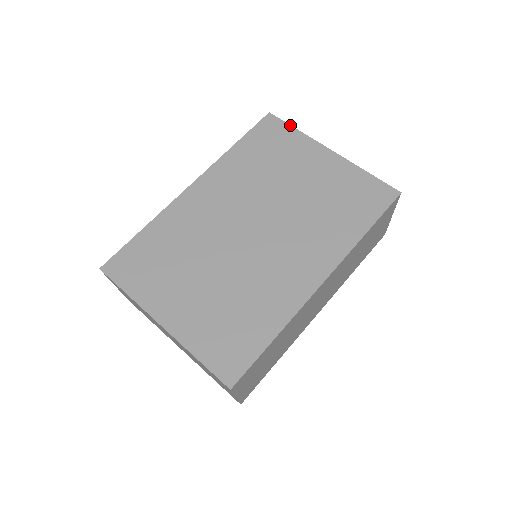
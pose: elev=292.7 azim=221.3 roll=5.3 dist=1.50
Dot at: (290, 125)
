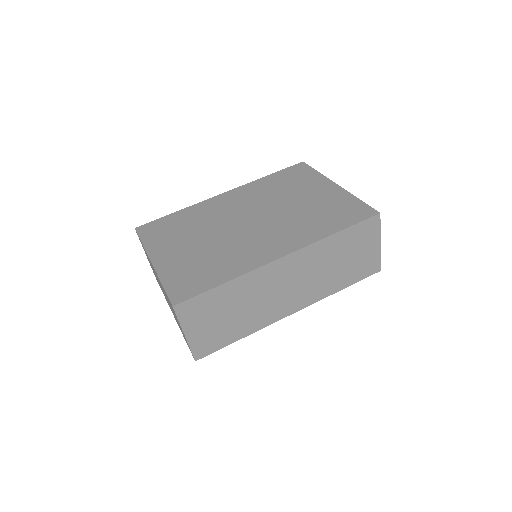
Dot at: (314, 169)
